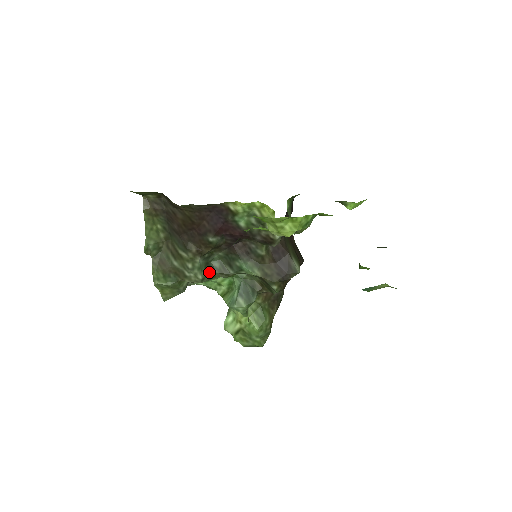
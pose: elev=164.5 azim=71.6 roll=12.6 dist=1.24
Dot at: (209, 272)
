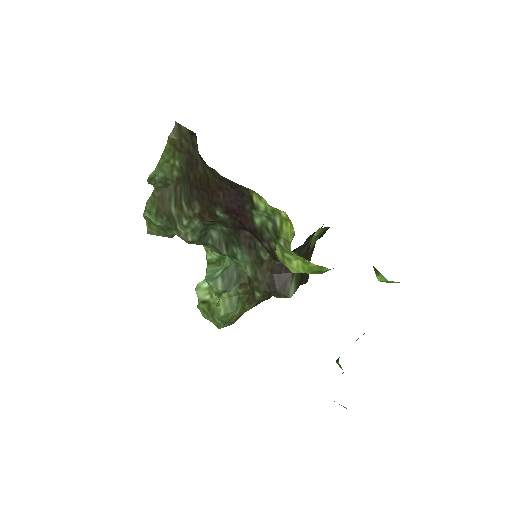
Dot at: (202, 238)
